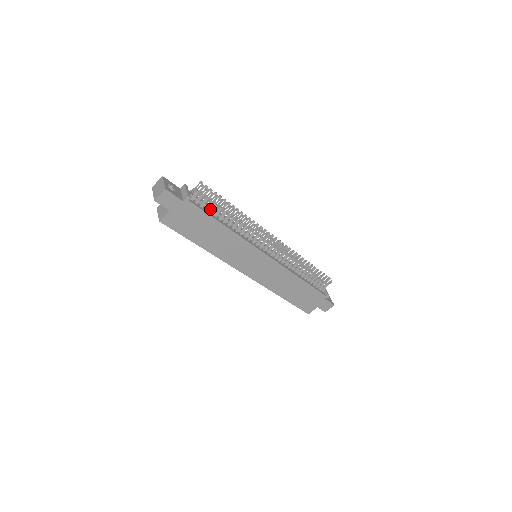
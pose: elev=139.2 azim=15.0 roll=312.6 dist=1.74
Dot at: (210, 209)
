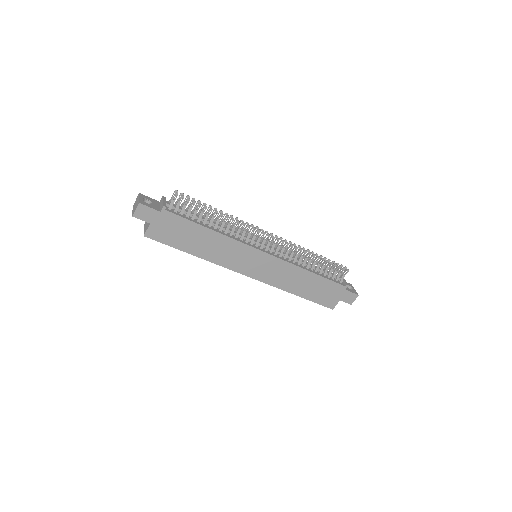
Dot at: (192, 216)
